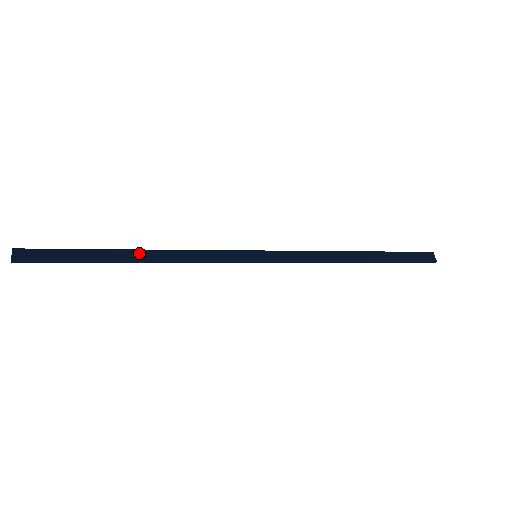
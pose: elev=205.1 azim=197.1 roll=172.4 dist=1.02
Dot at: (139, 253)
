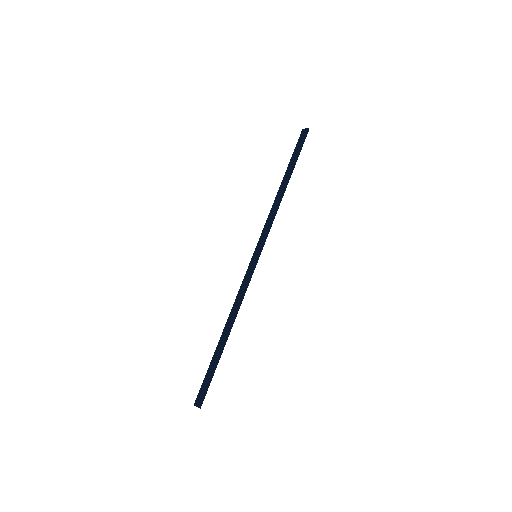
Dot at: (225, 331)
